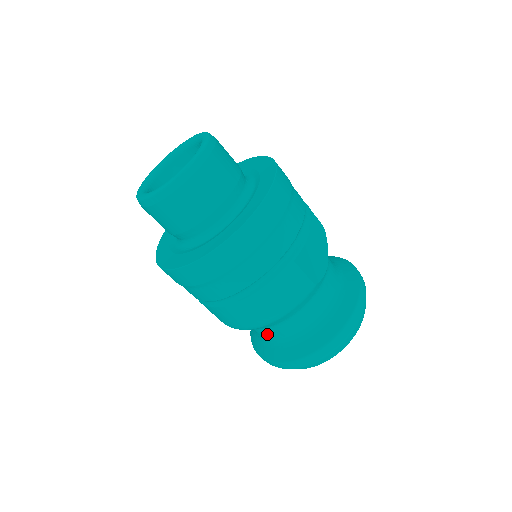
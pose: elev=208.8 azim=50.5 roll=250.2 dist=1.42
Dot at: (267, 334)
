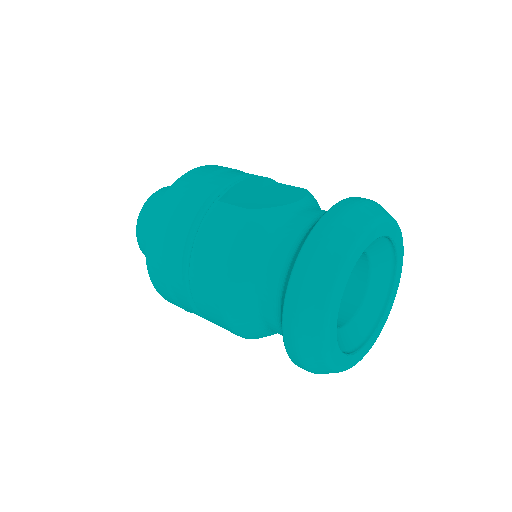
Dot at: (268, 315)
